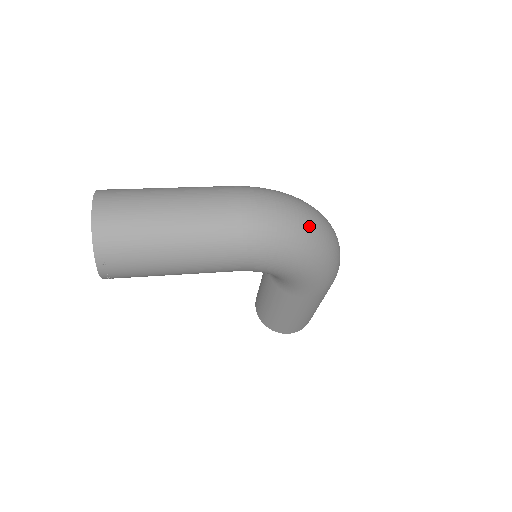
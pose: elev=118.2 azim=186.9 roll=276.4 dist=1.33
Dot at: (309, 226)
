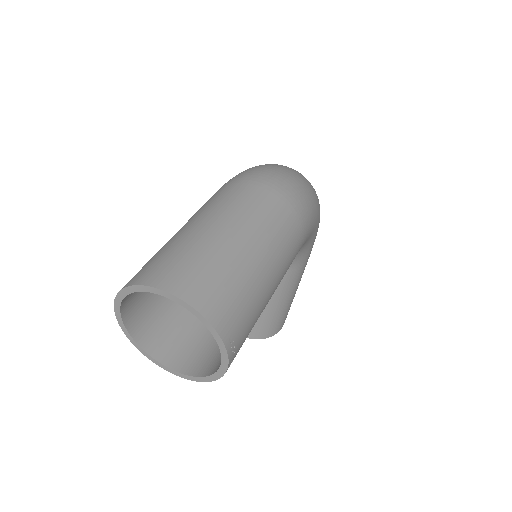
Dot at: (302, 175)
